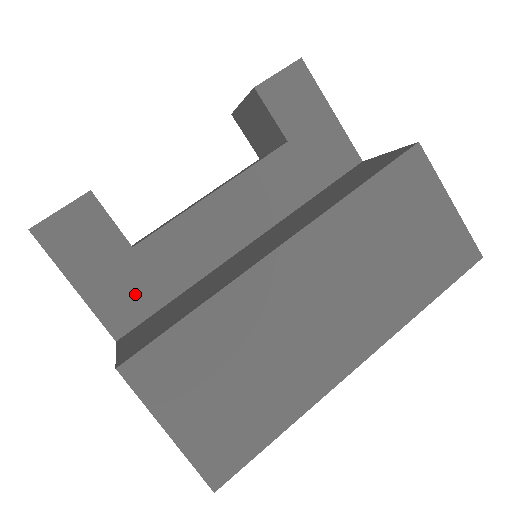
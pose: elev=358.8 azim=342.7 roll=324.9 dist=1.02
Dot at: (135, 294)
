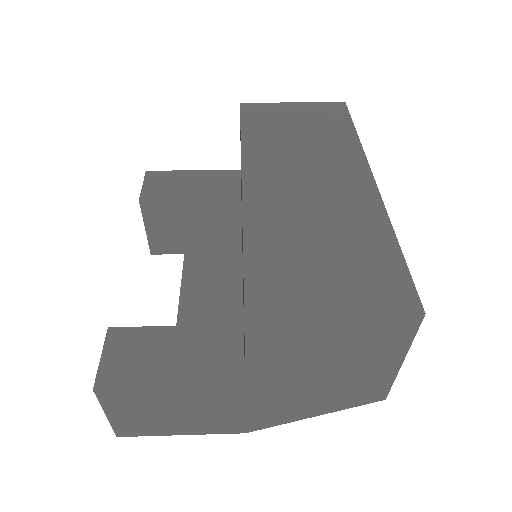
Dot at: (215, 347)
